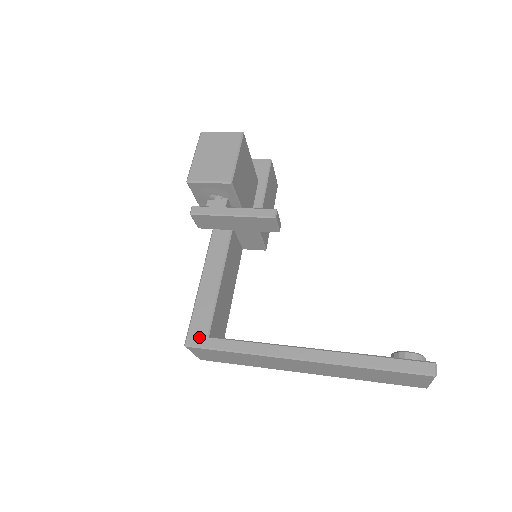
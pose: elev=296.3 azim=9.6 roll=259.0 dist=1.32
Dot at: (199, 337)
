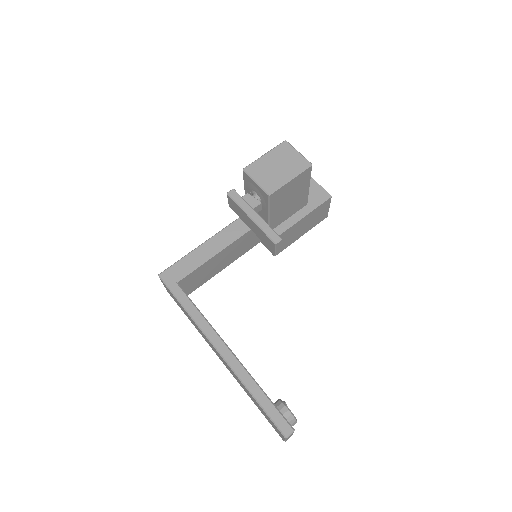
Dot at: (171, 277)
